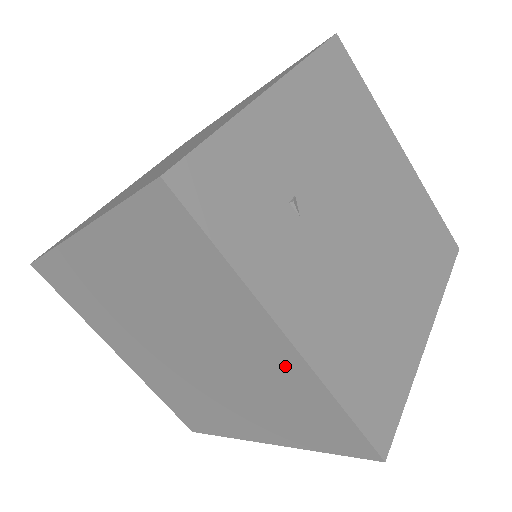
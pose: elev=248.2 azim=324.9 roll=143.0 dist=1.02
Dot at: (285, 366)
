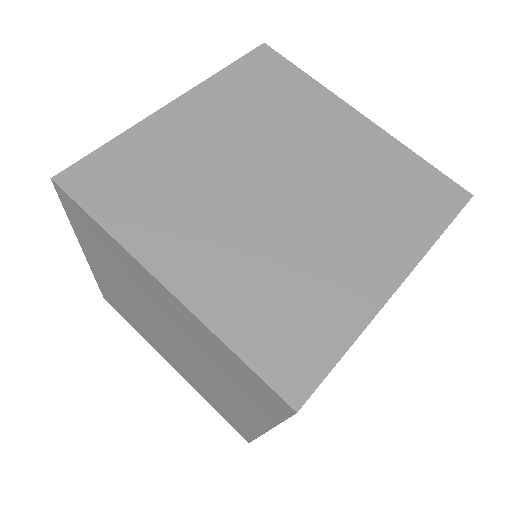
Dot at: (245, 418)
